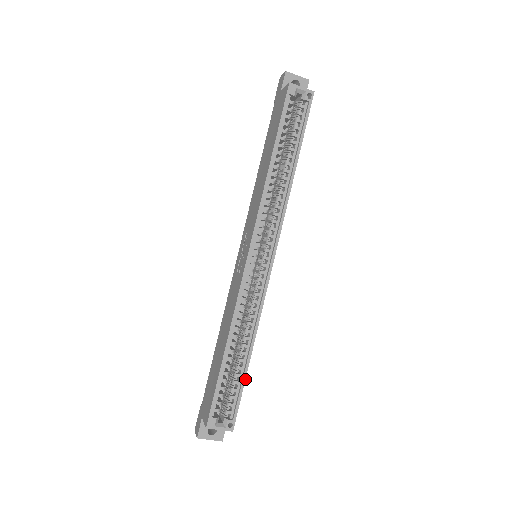
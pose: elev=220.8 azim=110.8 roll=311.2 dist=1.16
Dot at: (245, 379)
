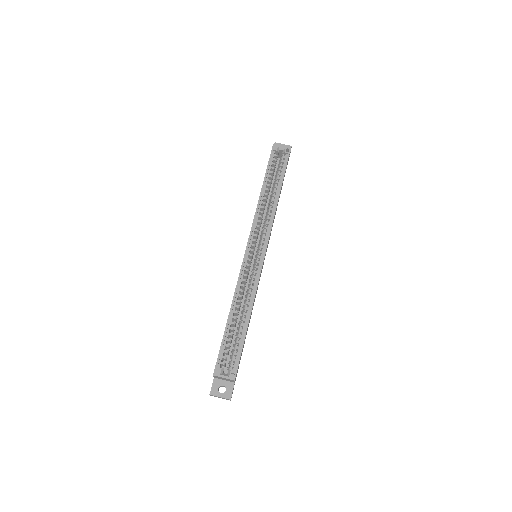
Dot at: occluded
